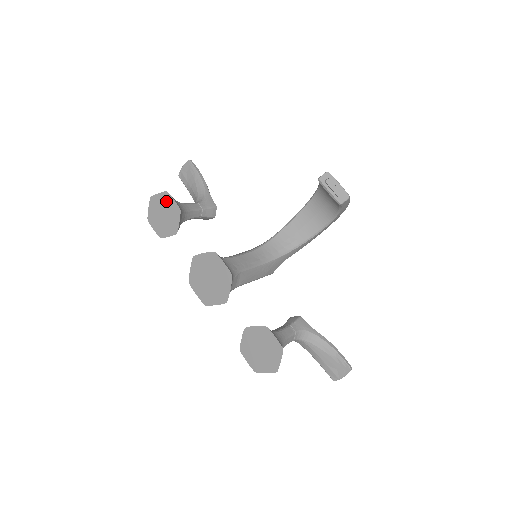
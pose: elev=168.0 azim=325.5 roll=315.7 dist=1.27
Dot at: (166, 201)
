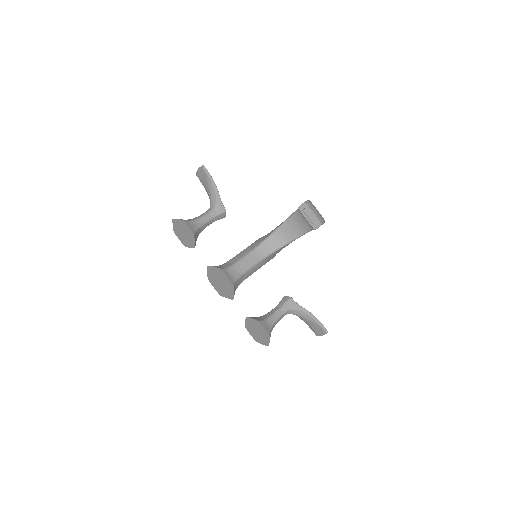
Dot at: (183, 226)
